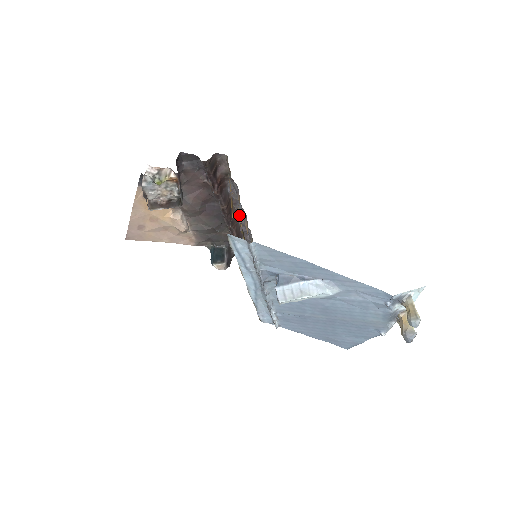
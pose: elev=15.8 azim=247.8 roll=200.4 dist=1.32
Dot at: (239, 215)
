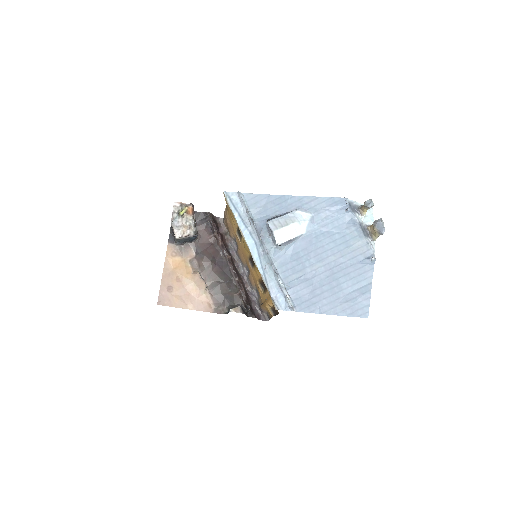
Dot at: (243, 279)
